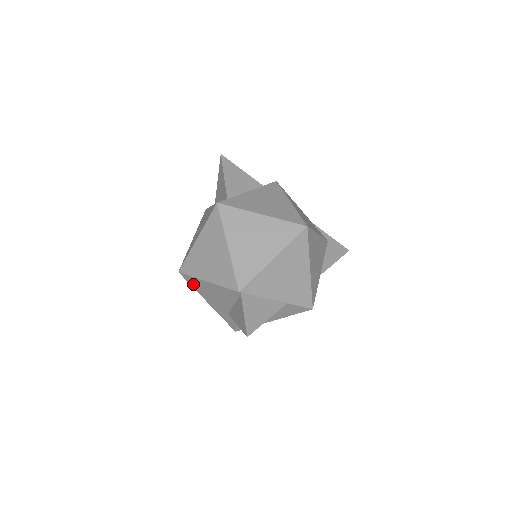
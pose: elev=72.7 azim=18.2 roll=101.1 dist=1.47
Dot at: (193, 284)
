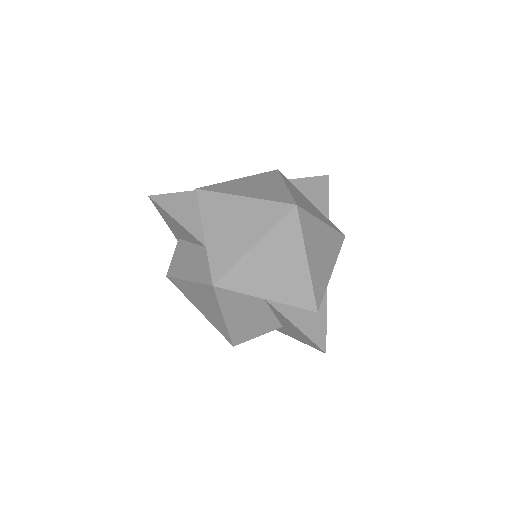
Dot at: occluded
